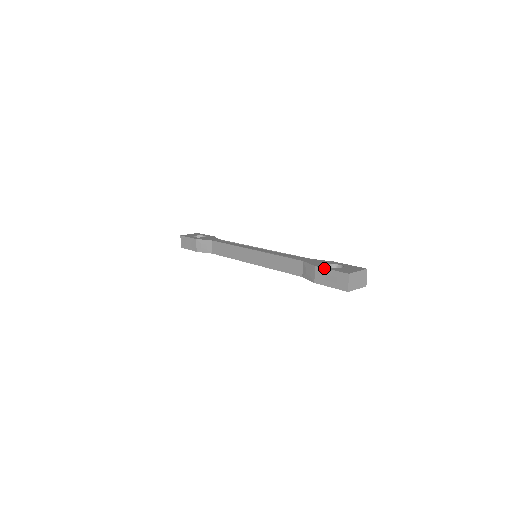
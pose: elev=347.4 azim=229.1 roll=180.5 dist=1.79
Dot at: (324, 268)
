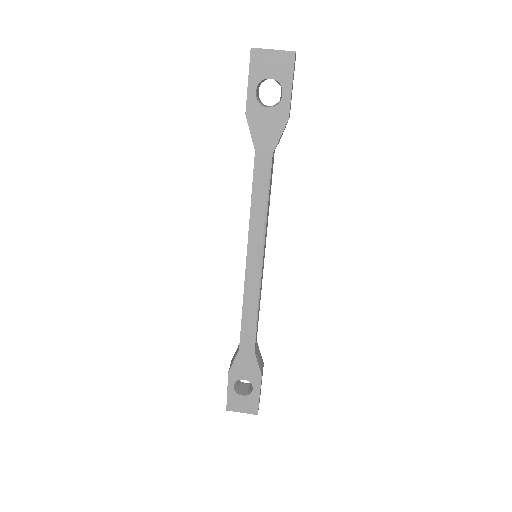
Dot at: occluded
